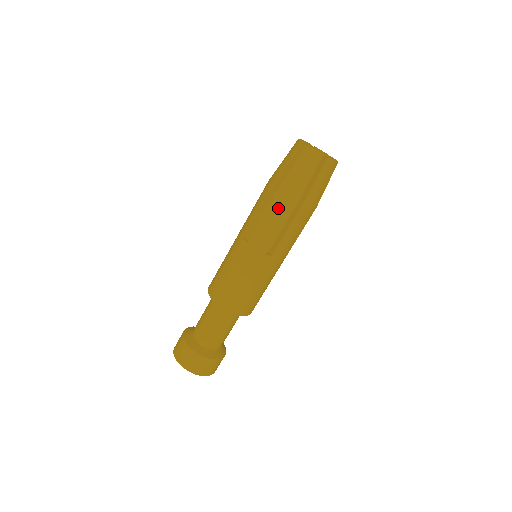
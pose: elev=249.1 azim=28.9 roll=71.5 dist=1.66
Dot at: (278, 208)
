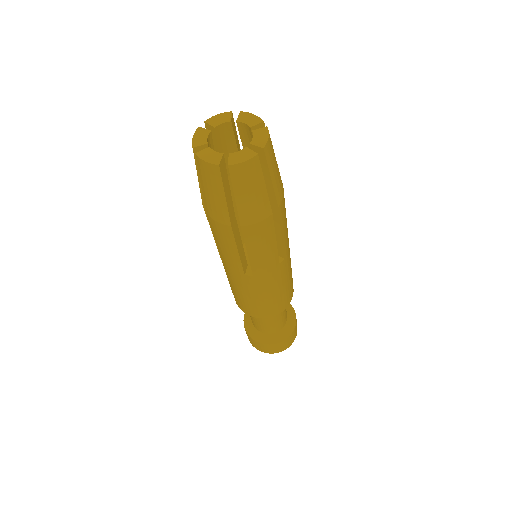
Dot at: (259, 237)
